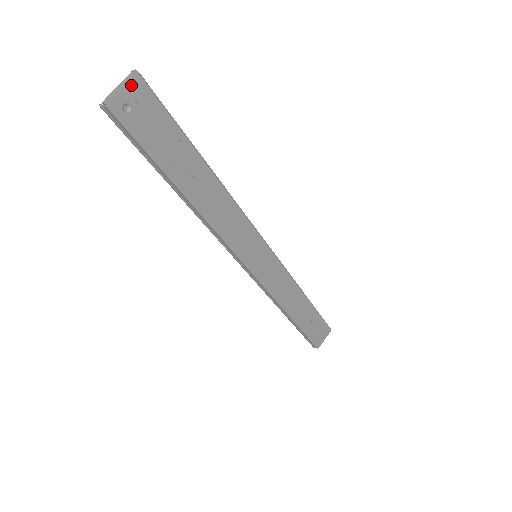
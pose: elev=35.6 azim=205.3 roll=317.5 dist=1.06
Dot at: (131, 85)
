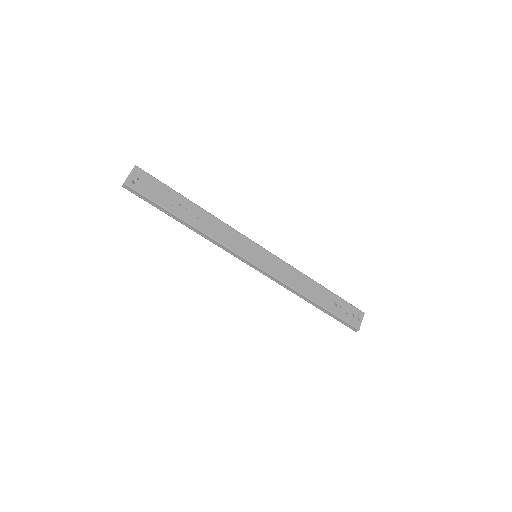
Dot at: (133, 171)
